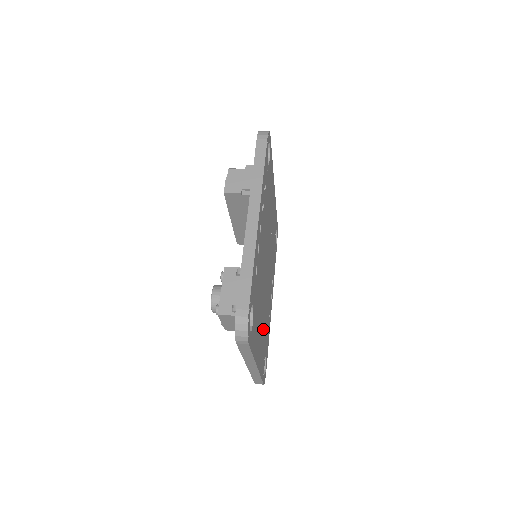
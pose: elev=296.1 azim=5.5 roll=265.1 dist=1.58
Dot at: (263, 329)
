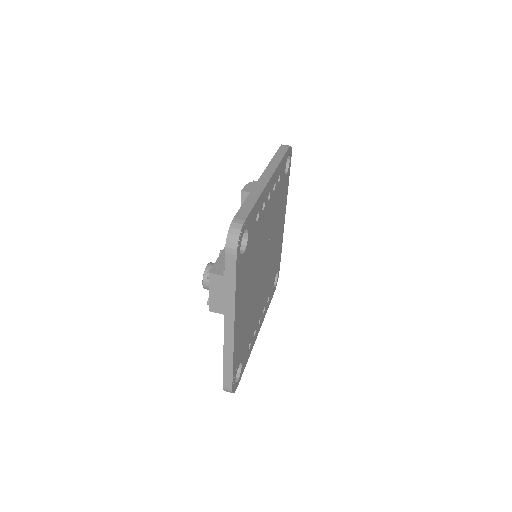
Dot at: (247, 316)
